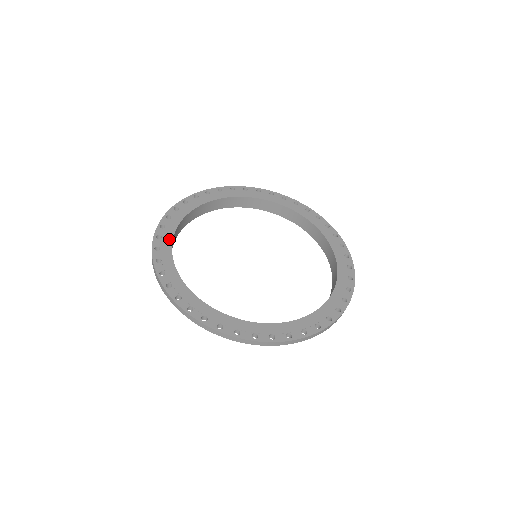
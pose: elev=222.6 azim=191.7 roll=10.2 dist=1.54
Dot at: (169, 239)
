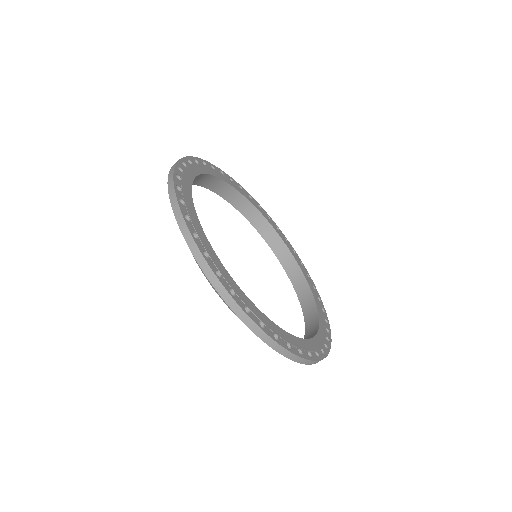
Dot at: (193, 173)
